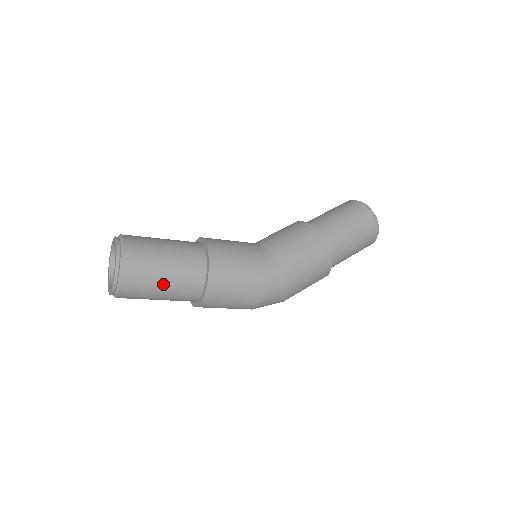
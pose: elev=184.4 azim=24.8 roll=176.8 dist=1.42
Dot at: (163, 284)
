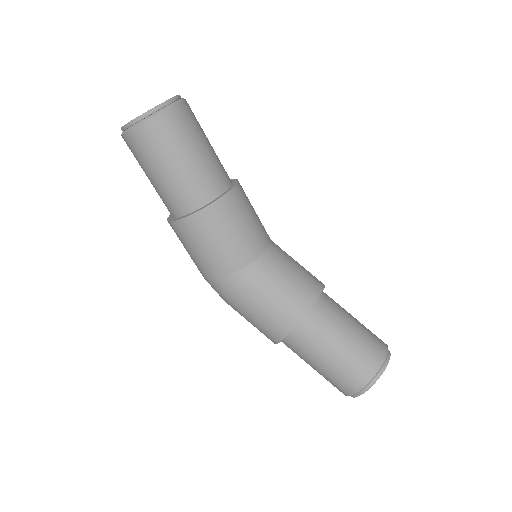
Dot at: (148, 177)
